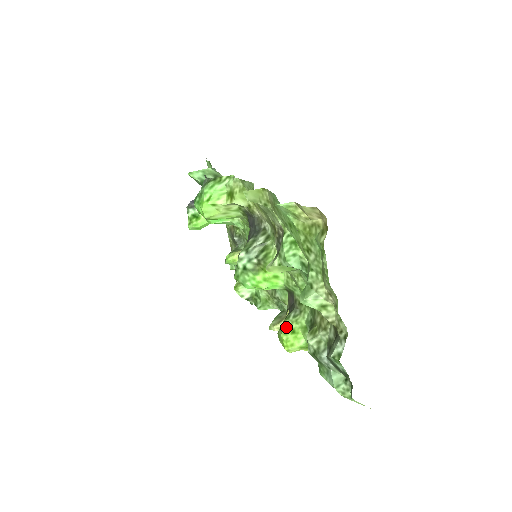
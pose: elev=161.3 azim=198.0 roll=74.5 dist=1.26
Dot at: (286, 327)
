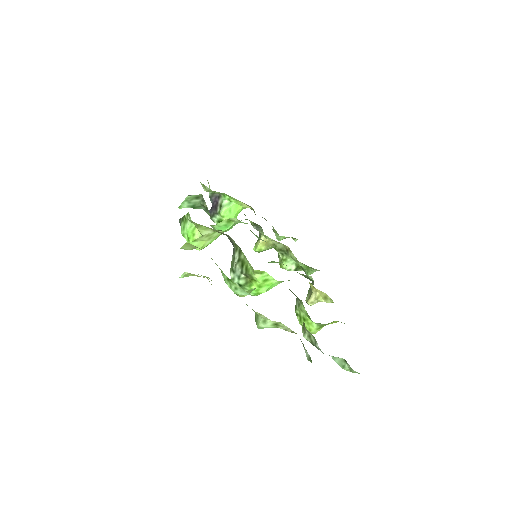
Dot at: (298, 316)
